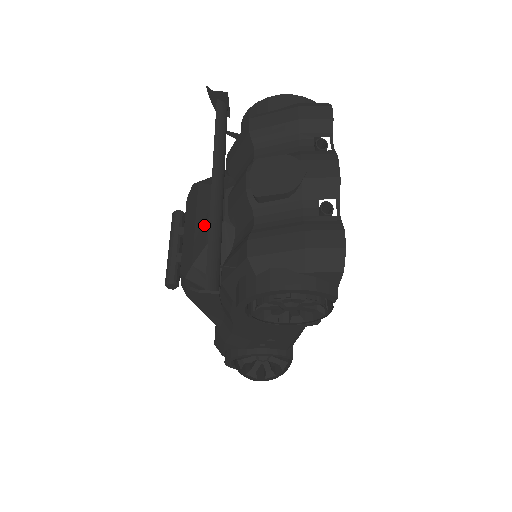
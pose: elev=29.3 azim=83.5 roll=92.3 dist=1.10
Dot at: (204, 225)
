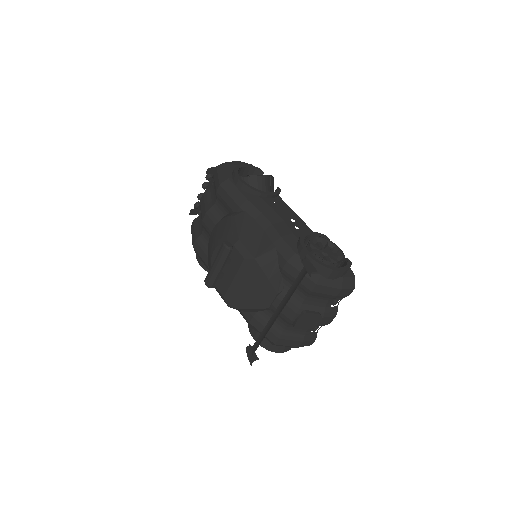
Dot at: (254, 298)
